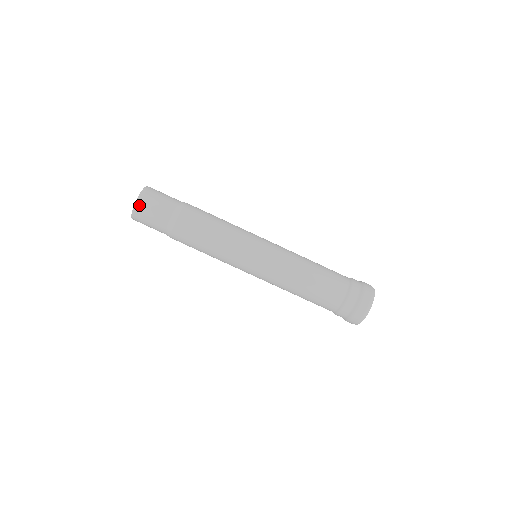
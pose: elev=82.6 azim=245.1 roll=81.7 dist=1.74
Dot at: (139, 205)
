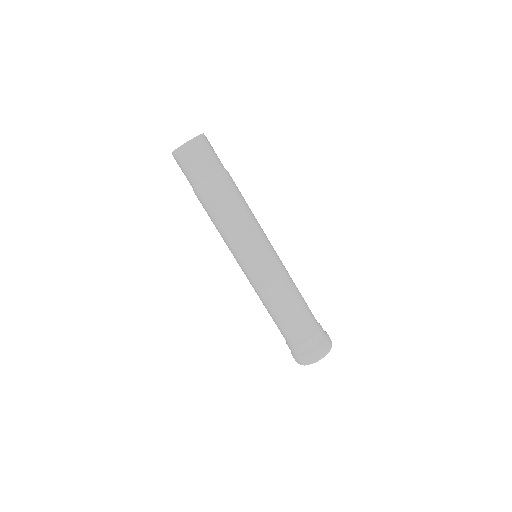
Dot at: (197, 142)
